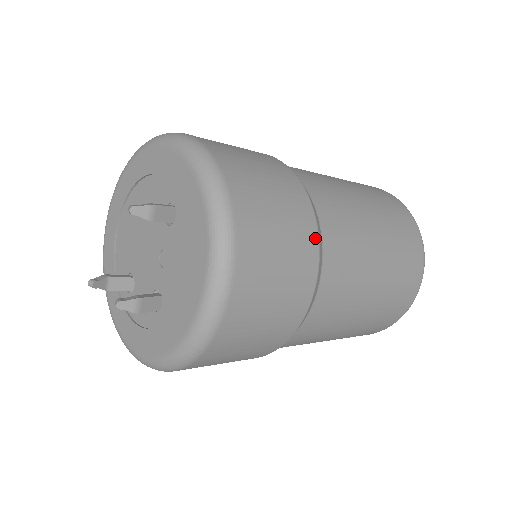
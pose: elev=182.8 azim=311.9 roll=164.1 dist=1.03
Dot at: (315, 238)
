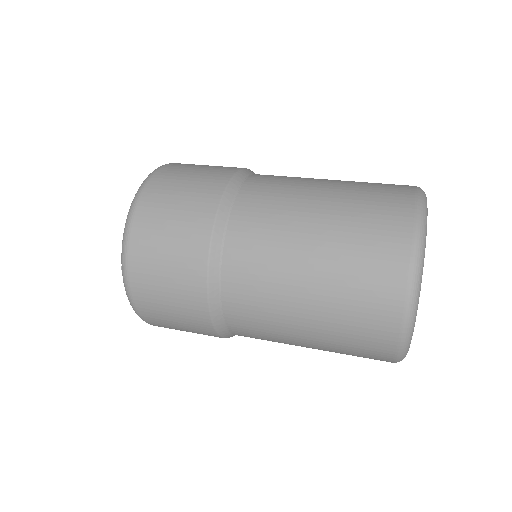
Dot at: (214, 206)
